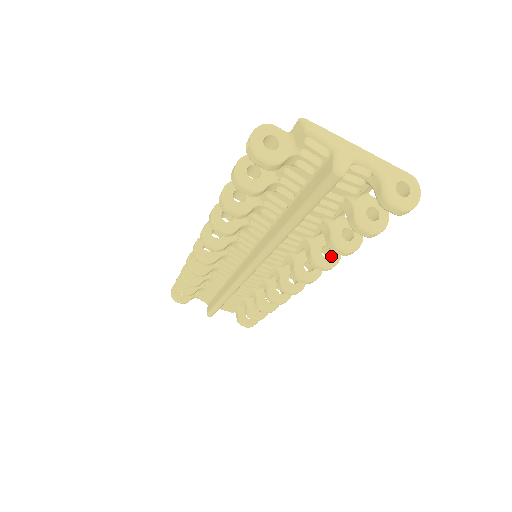
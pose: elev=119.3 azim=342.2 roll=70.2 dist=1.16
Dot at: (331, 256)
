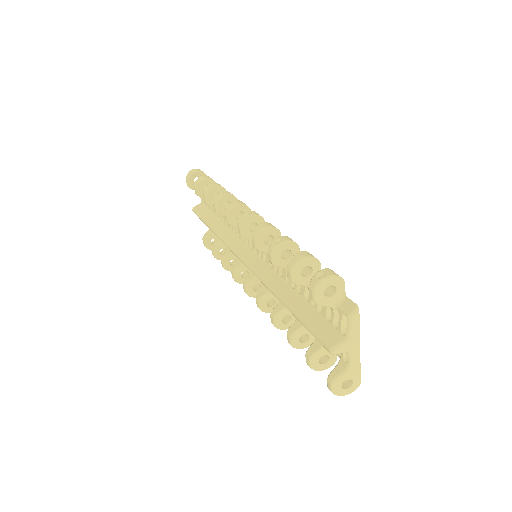
Dot at: (285, 324)
